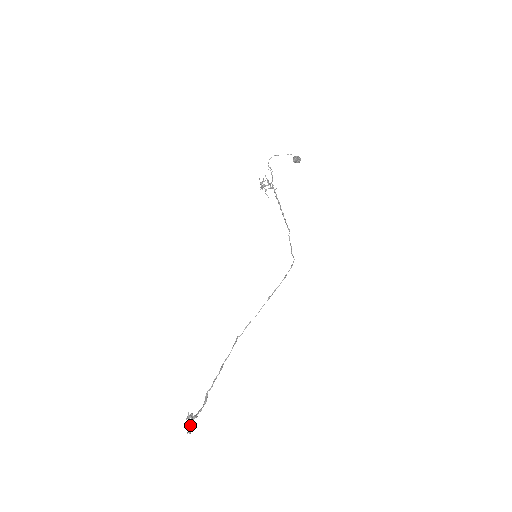
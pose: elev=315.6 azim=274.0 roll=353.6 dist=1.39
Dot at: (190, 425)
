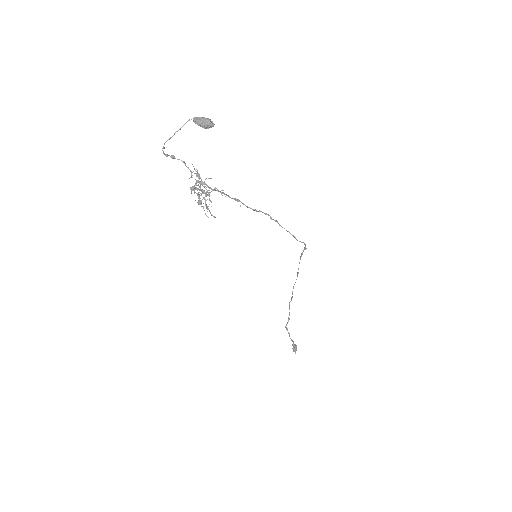
Dot at: occluded
